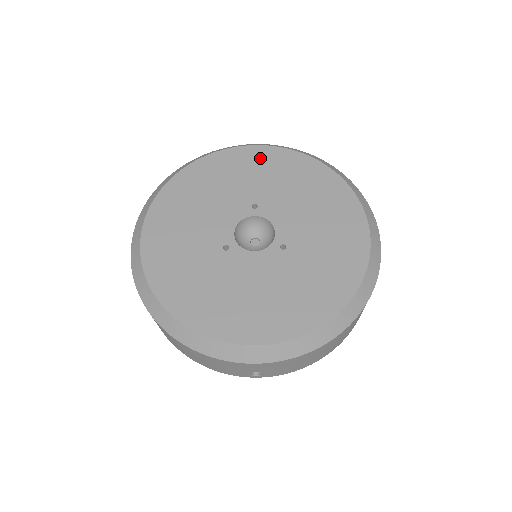
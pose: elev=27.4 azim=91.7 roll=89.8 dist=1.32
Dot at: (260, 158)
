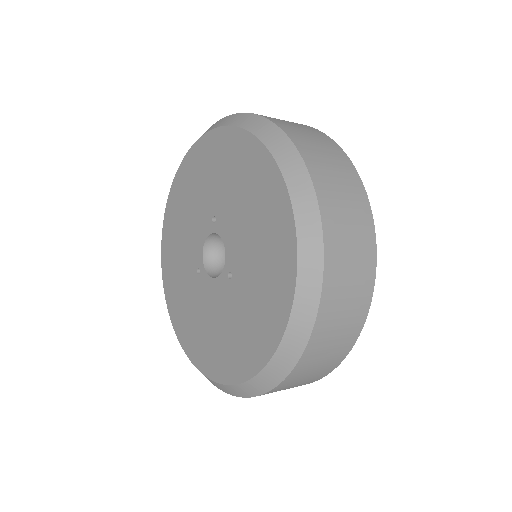
Dot at: (218, 148)
